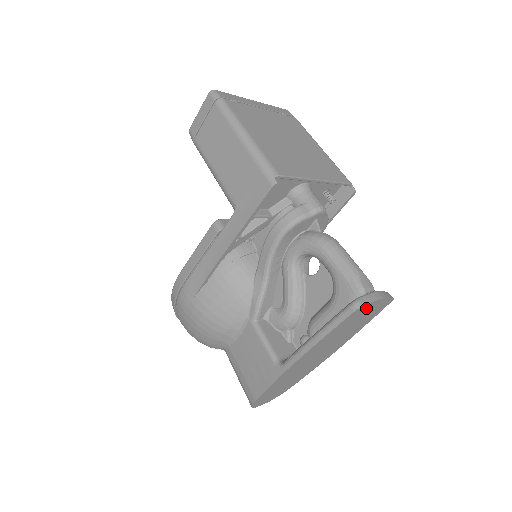
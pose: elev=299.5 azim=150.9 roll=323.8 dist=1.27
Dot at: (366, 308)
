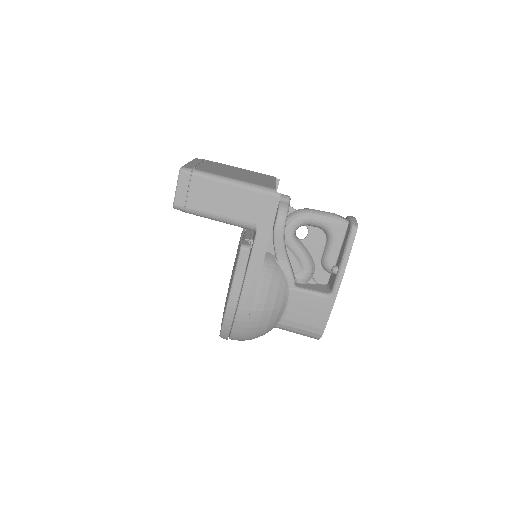
Dot at: occluded
